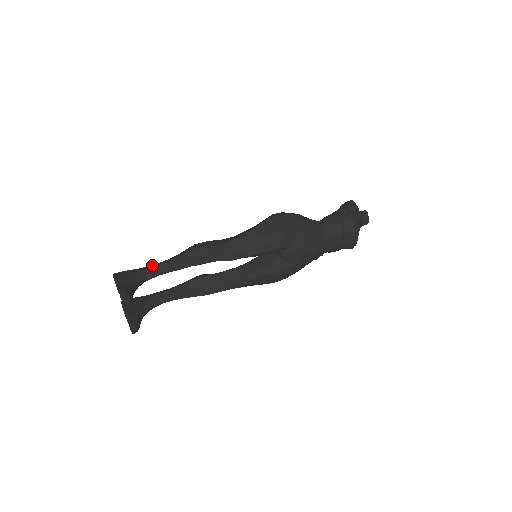
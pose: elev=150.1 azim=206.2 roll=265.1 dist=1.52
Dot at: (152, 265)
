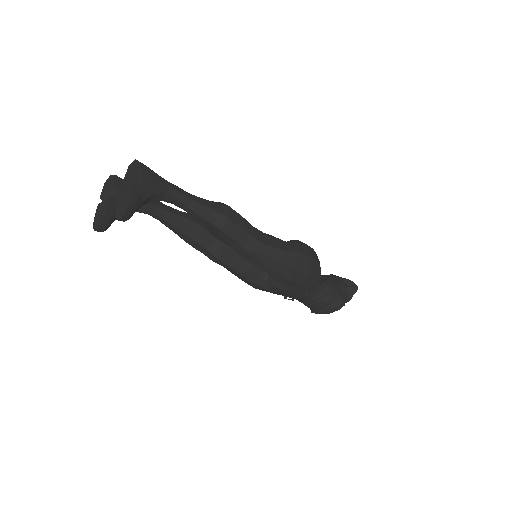
Dot at: (180, 189)
